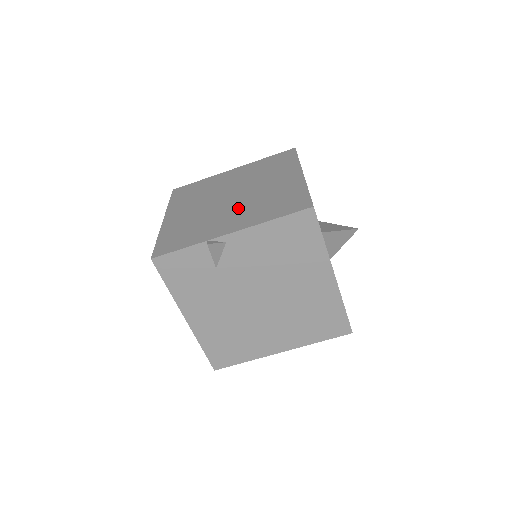
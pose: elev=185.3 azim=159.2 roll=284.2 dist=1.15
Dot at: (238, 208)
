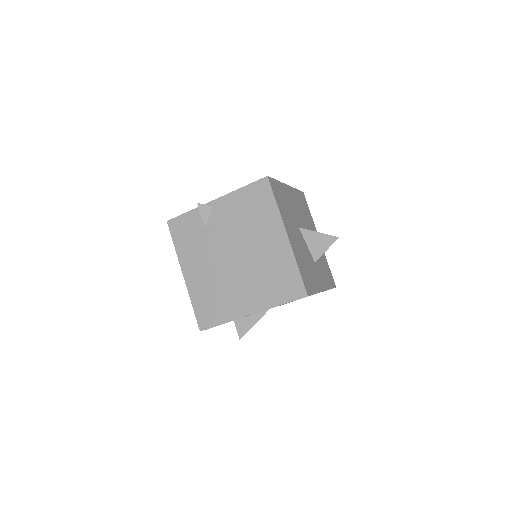
Dot at: occluded
